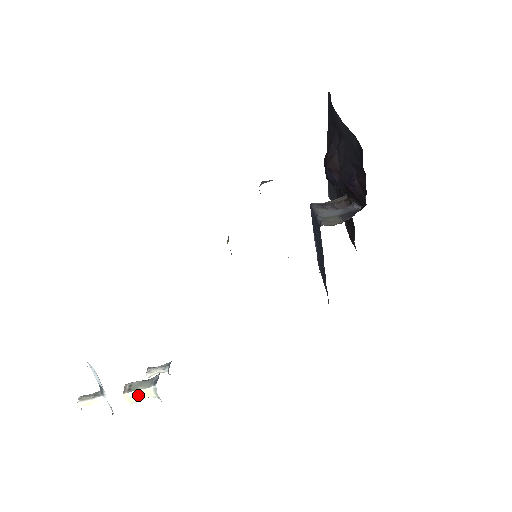
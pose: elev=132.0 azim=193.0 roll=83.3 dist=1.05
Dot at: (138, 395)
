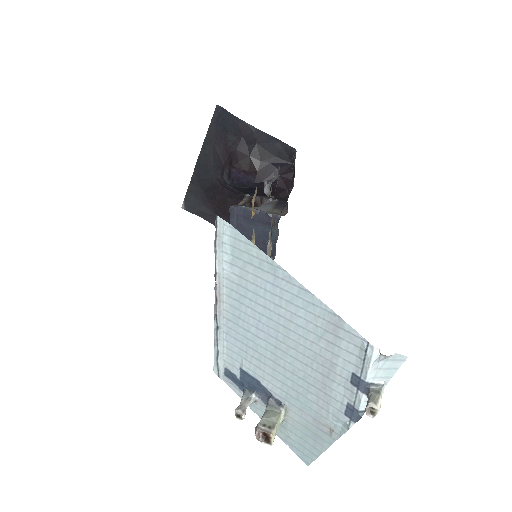
Dot at: (277, 428)
